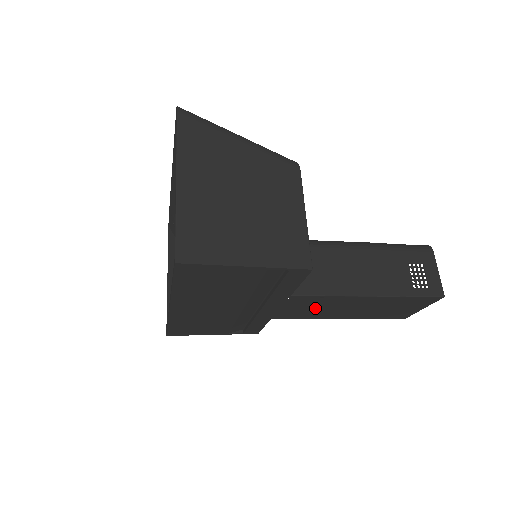
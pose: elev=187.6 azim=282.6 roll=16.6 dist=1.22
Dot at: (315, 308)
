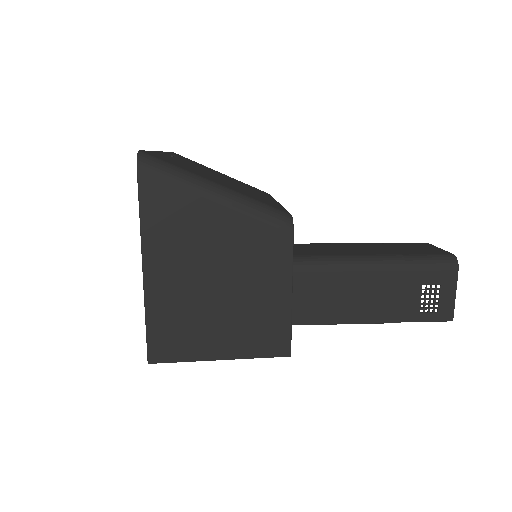
Dot at: occluded
